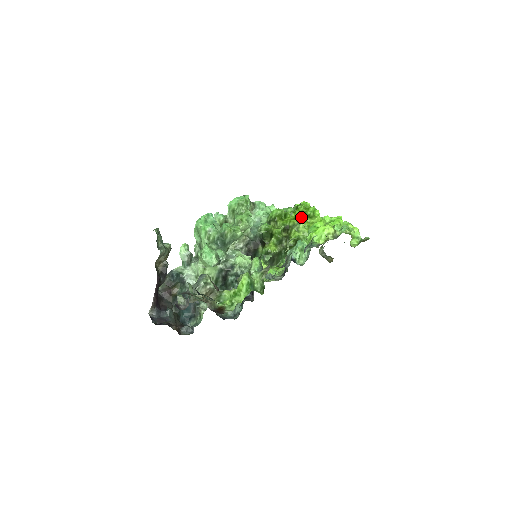
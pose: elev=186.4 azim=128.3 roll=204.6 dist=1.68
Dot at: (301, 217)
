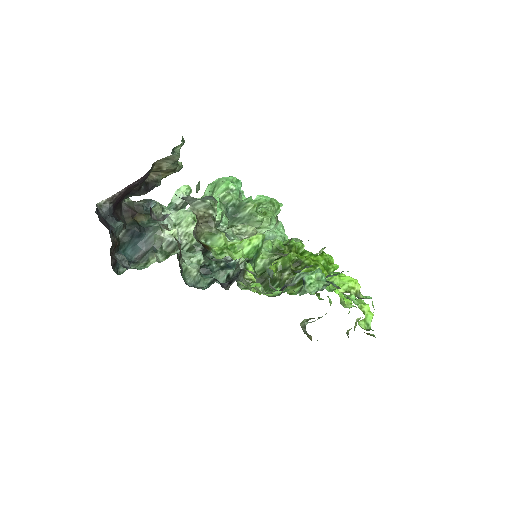
Dot at: (320, 264)
